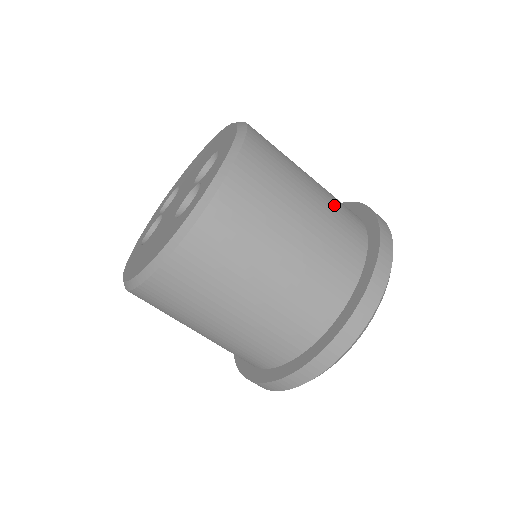
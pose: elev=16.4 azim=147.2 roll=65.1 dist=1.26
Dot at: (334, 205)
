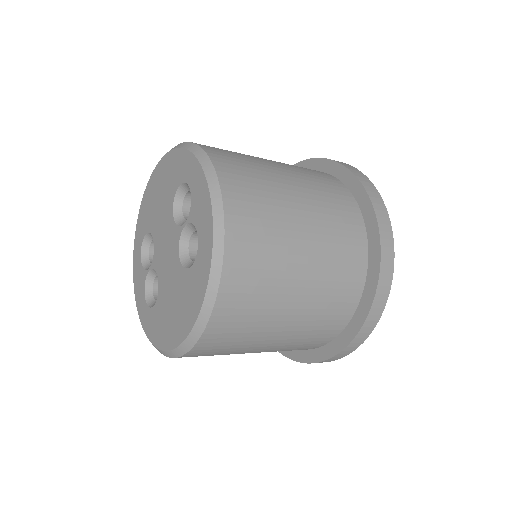
Dot at: (307, 175)
